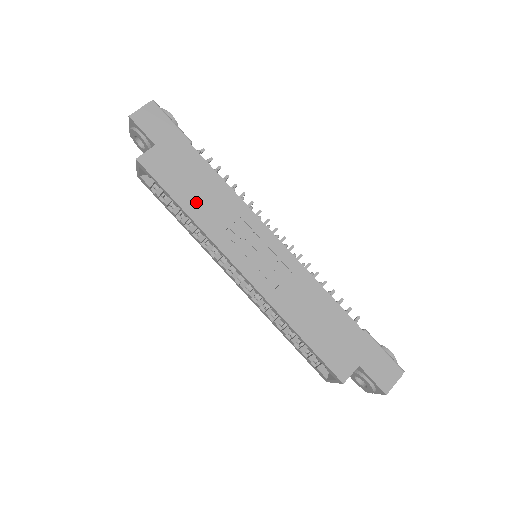
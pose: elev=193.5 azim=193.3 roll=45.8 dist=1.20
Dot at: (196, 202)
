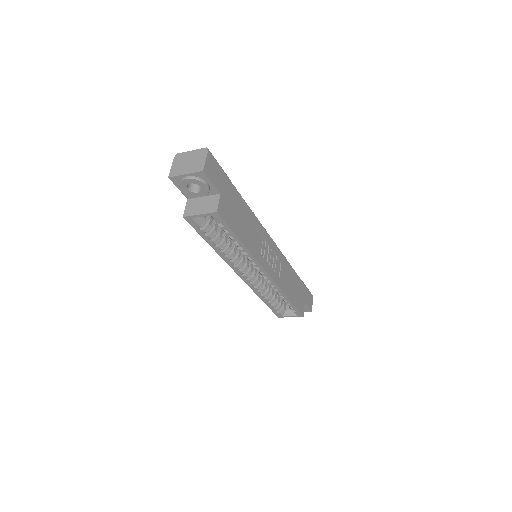
Dot at: (246, 234)
